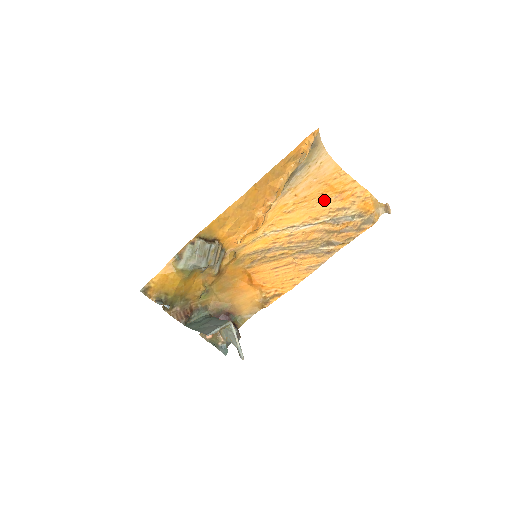
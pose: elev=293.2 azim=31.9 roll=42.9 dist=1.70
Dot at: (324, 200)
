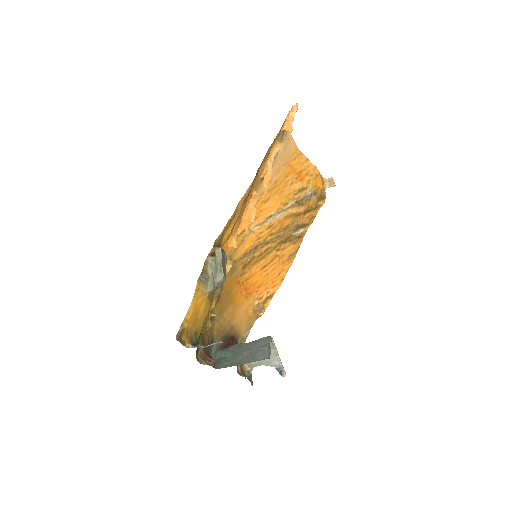
Dot at: (289, 183)
